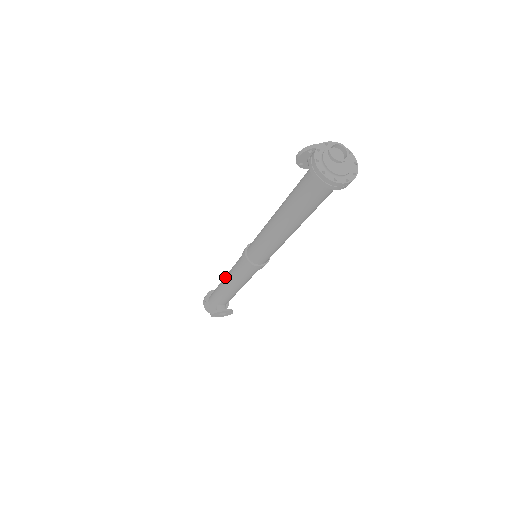
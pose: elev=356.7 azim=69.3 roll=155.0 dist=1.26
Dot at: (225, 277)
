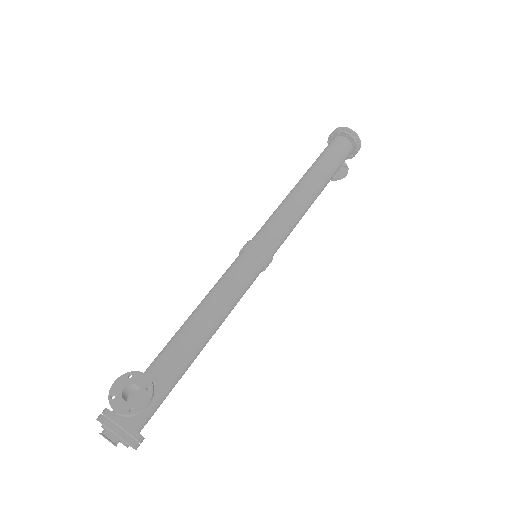
Dot at: (290, 191)
